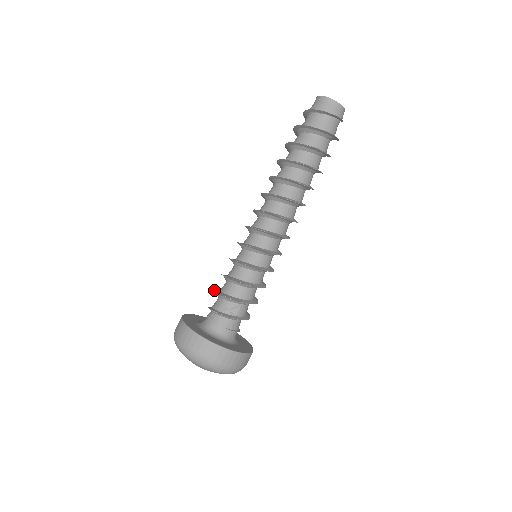
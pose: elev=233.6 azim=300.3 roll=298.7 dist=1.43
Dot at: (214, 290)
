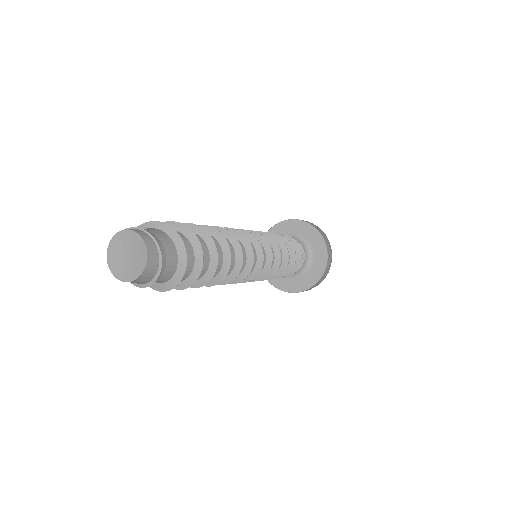
Dot at: occluded
